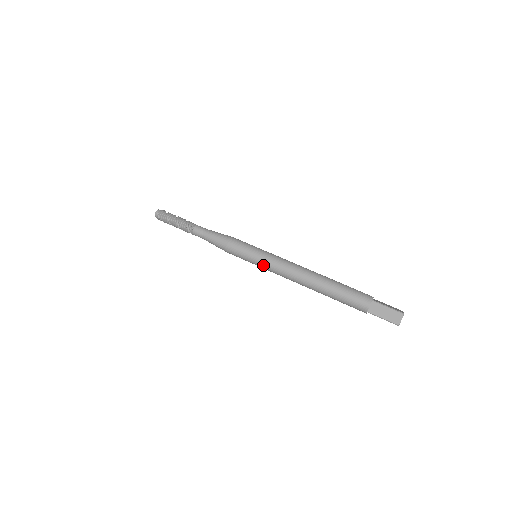
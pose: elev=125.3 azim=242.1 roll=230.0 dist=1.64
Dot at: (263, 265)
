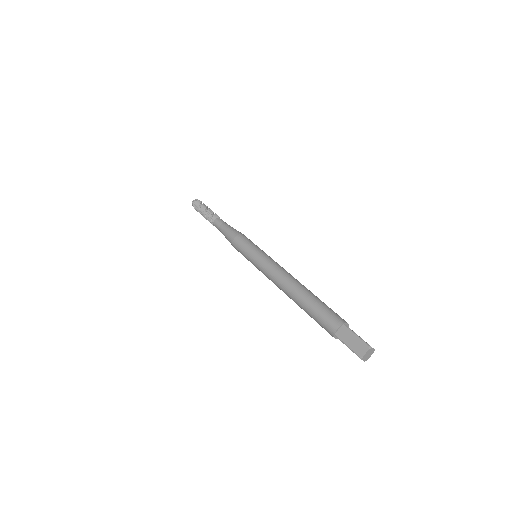
Dot at: (257, 263)
